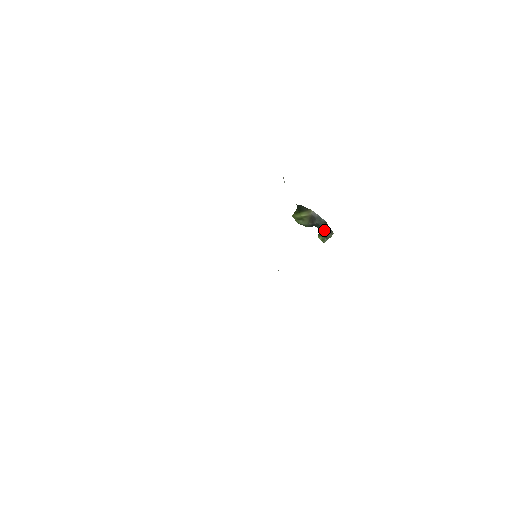
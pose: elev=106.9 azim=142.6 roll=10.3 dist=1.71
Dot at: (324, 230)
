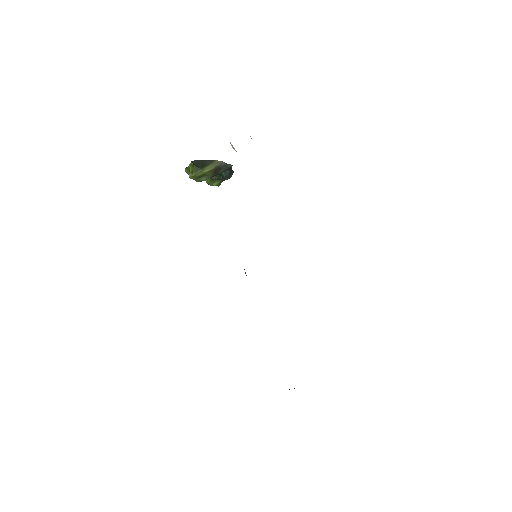
Dot at: (225, 175)
